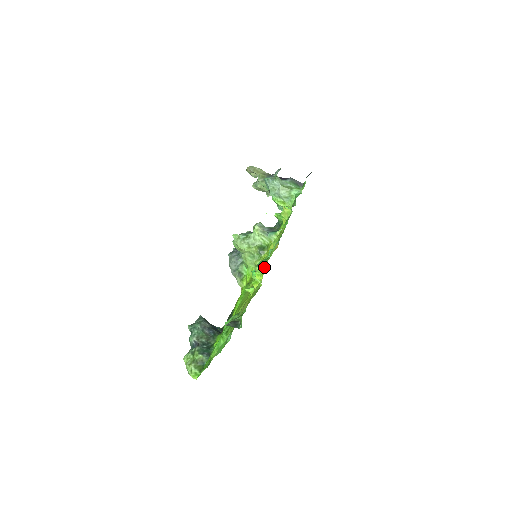
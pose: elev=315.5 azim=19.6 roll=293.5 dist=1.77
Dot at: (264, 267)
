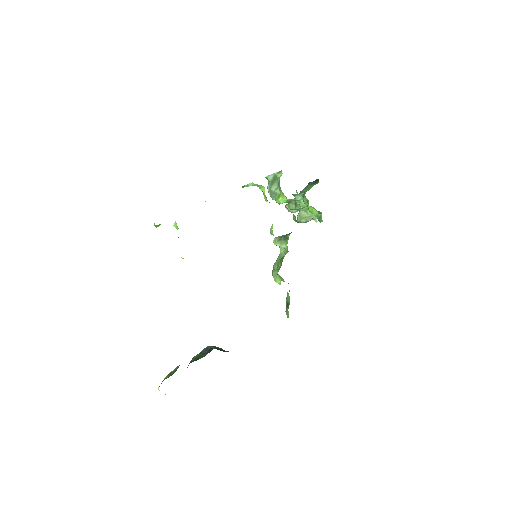
Dot at: occluded
